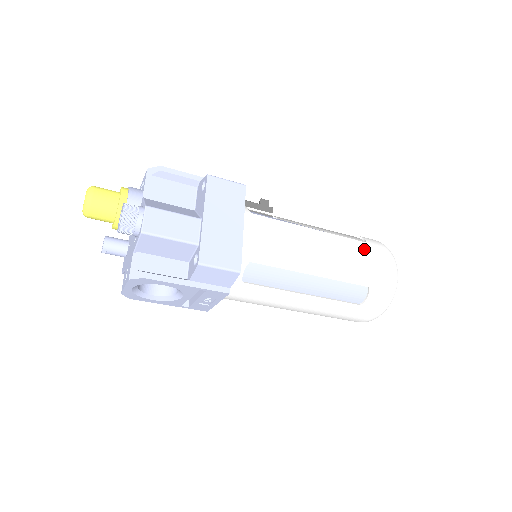
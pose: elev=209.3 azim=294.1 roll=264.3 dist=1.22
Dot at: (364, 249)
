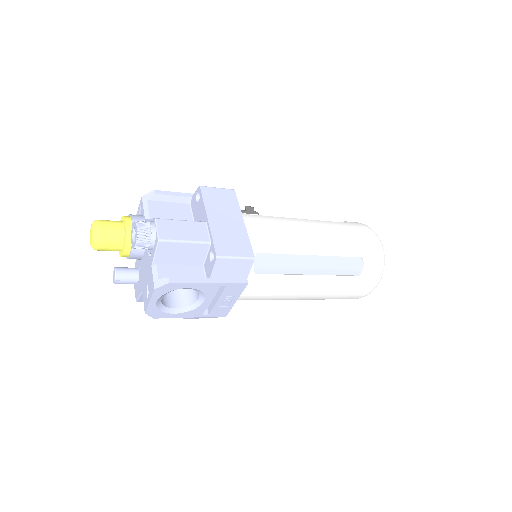
Dot at: (347, 227)
